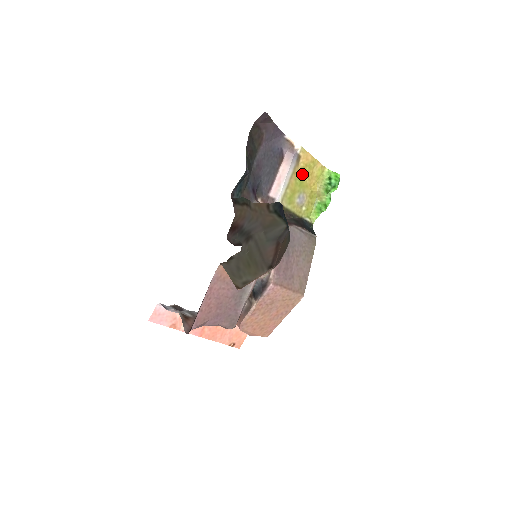
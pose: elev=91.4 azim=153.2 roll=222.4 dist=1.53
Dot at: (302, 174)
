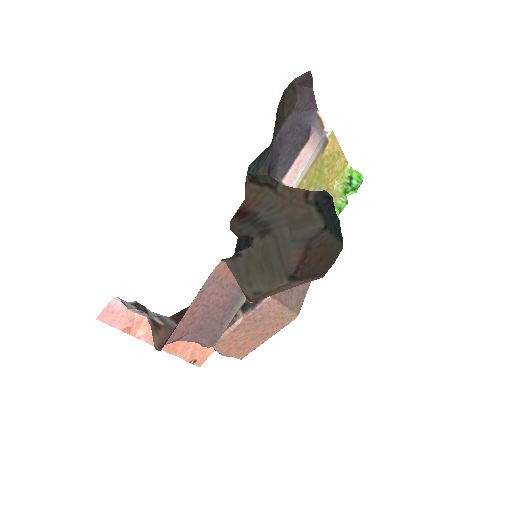
Dot at: (324, 164)
